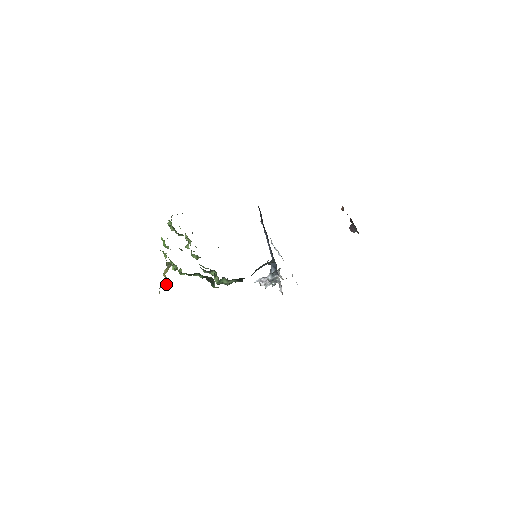
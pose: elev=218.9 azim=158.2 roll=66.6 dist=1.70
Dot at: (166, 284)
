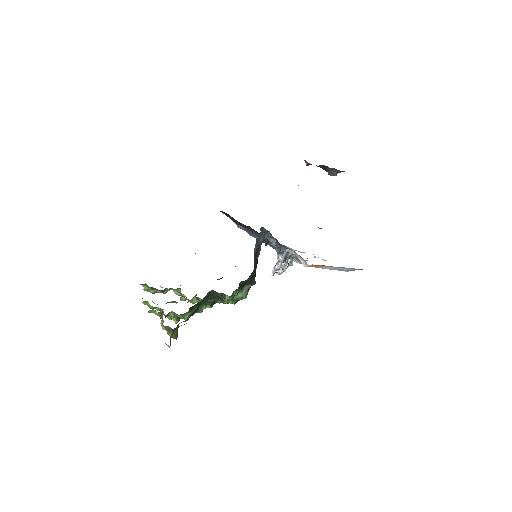
Dot at: (173, 336)
